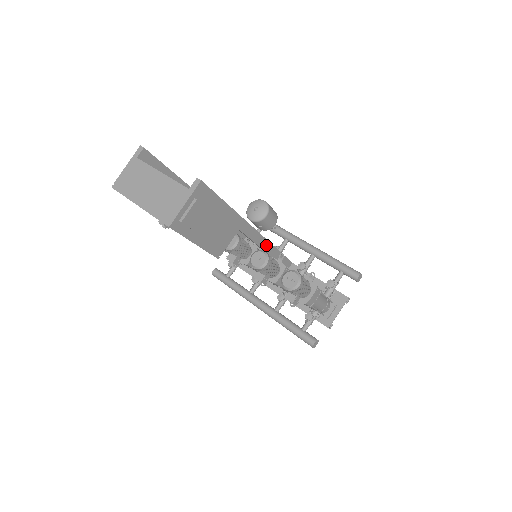
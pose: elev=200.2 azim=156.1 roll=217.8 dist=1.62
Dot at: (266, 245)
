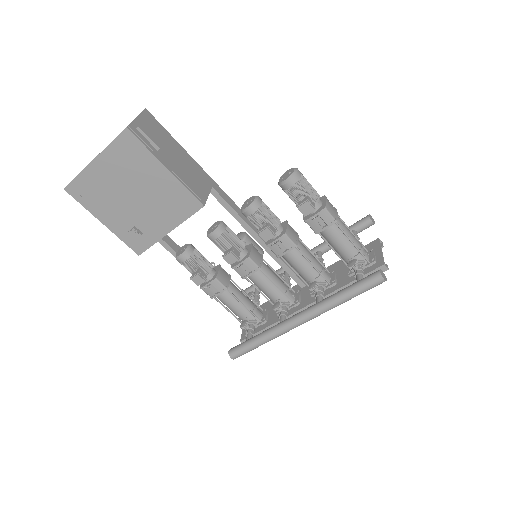
Dot at: (257, 230)
